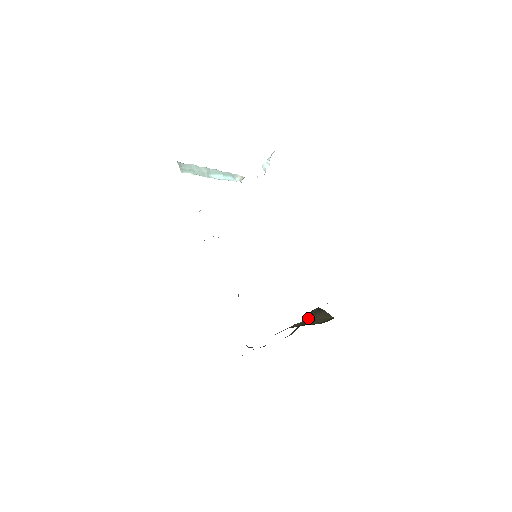
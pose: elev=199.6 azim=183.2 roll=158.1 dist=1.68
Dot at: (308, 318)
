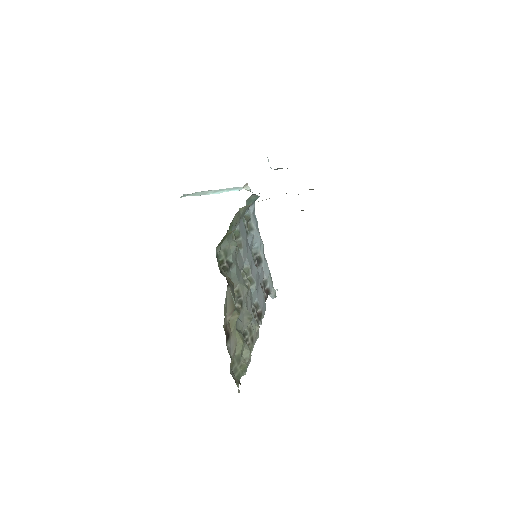
Dot at: occluded
